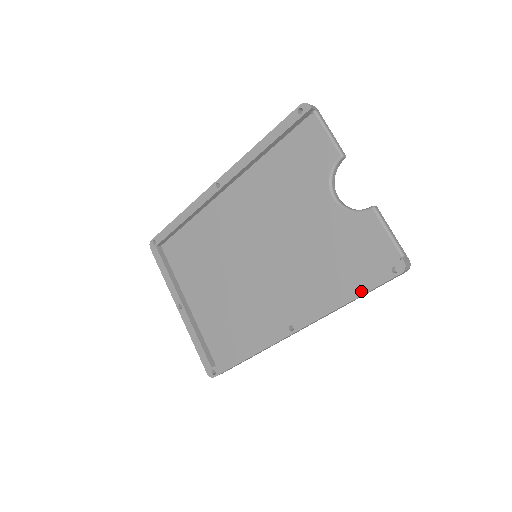
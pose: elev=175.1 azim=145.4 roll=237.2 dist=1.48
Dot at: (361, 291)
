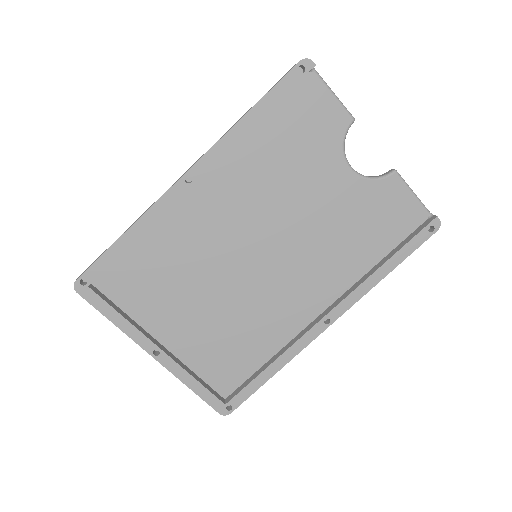
Dot at: (400, 259)
